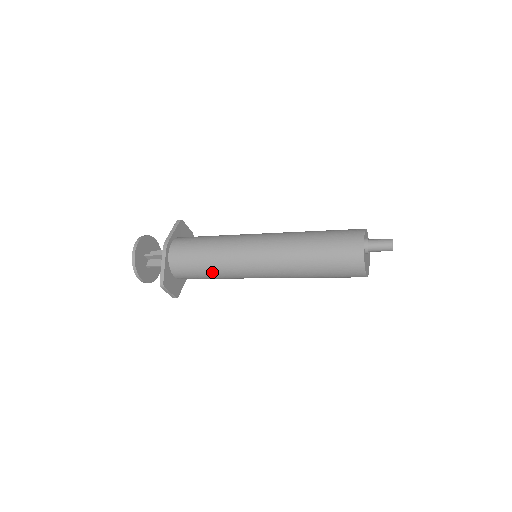
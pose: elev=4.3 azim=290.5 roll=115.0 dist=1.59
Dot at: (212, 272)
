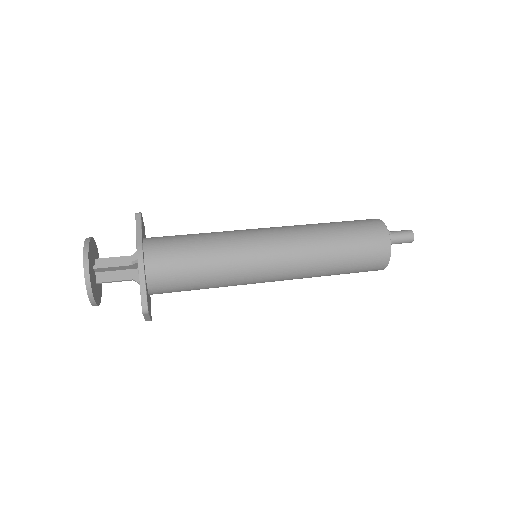
Dot at: (209, 283)
